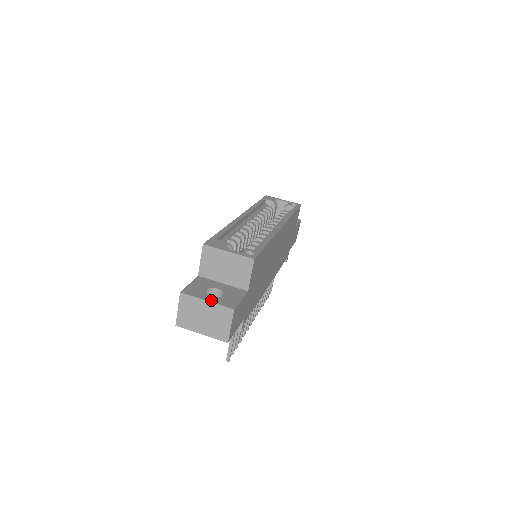
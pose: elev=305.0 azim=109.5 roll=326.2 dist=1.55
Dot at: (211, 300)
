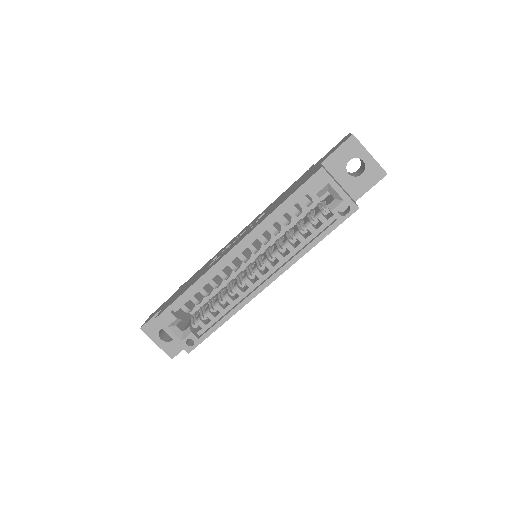
Dot at: (159, 345)
